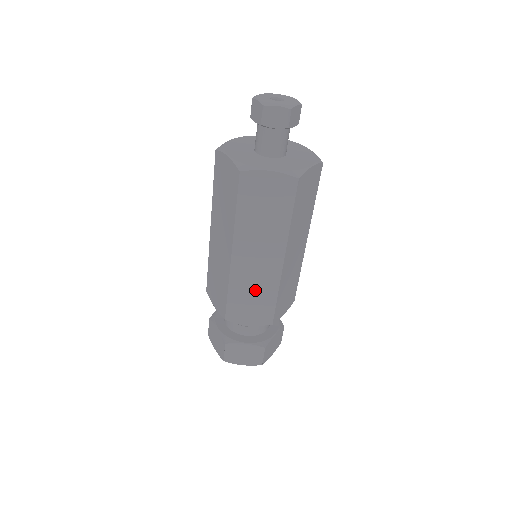
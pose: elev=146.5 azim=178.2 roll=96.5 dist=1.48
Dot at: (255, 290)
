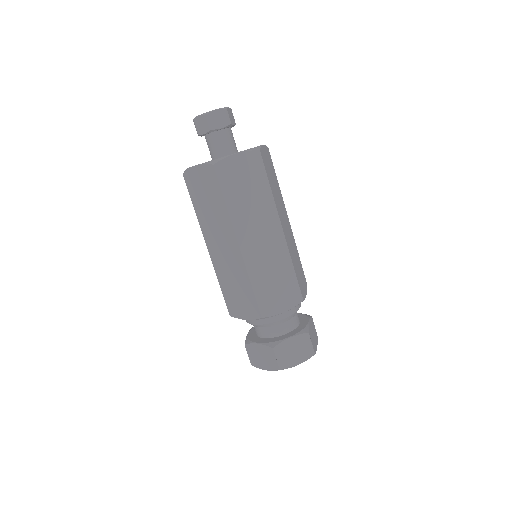
Dot at: (235, 281)
